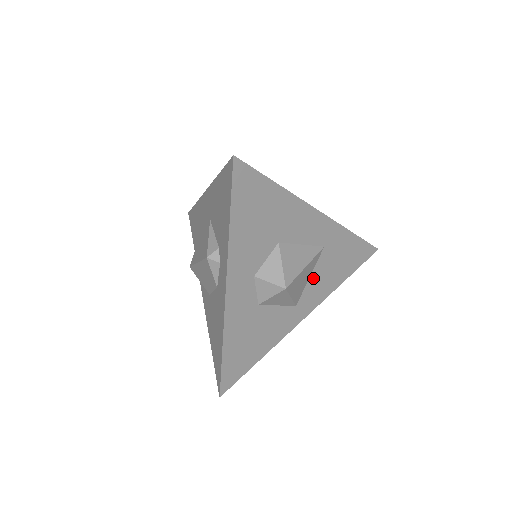
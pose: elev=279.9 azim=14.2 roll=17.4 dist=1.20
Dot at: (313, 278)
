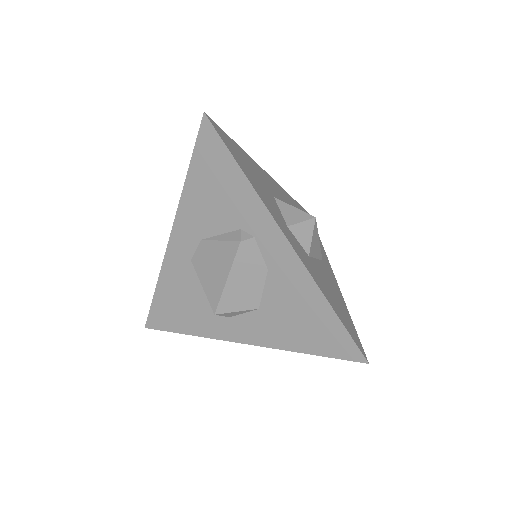
Dot at: occluded
